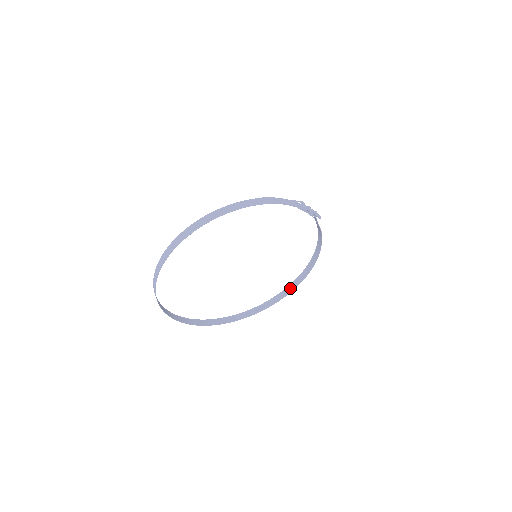
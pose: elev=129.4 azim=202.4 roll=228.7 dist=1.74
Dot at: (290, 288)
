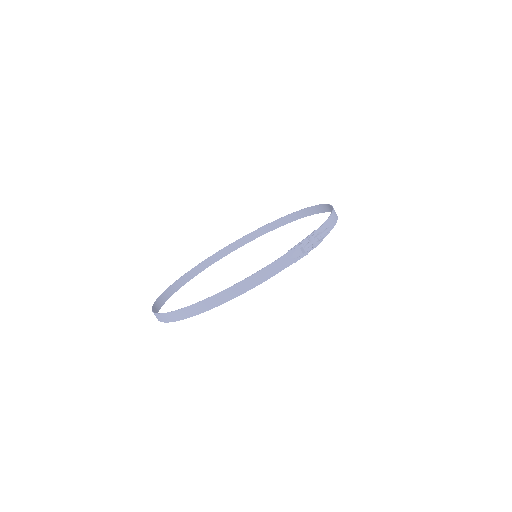
Dot at: (308, 212)
